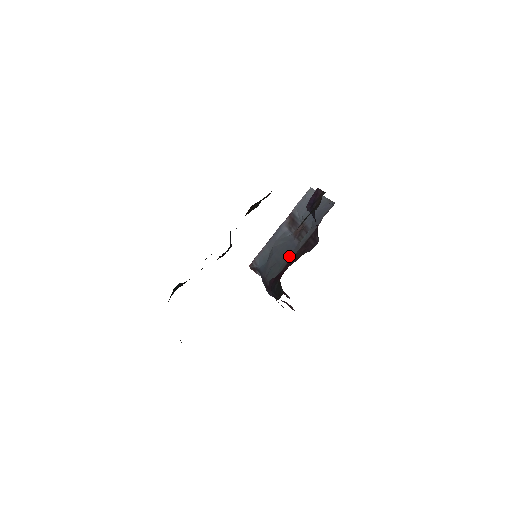
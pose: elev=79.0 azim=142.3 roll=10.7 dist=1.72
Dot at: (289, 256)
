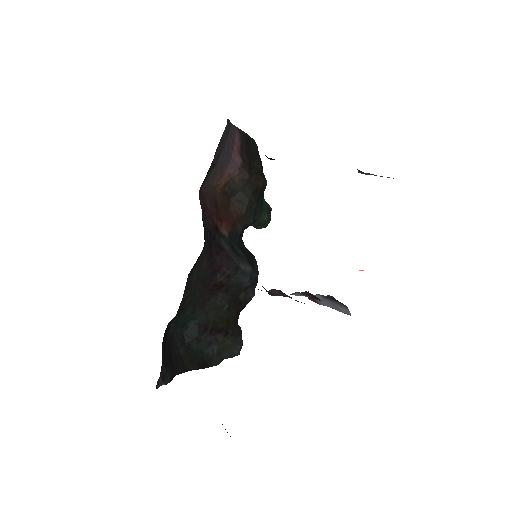
Dot at: occluded
